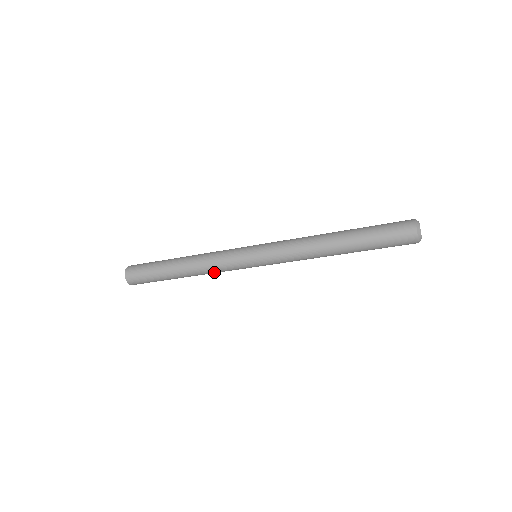
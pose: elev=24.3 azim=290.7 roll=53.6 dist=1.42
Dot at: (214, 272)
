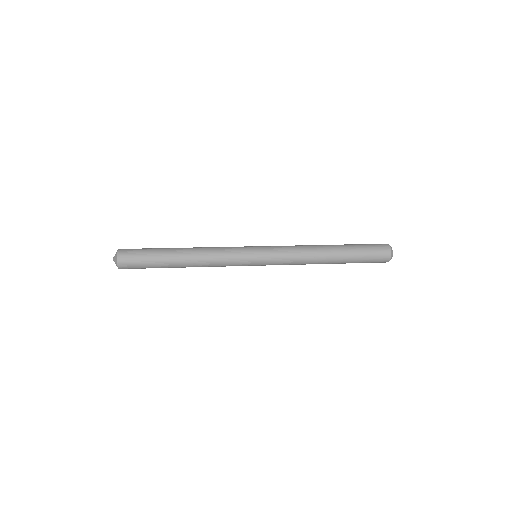
Dot at: occluded
